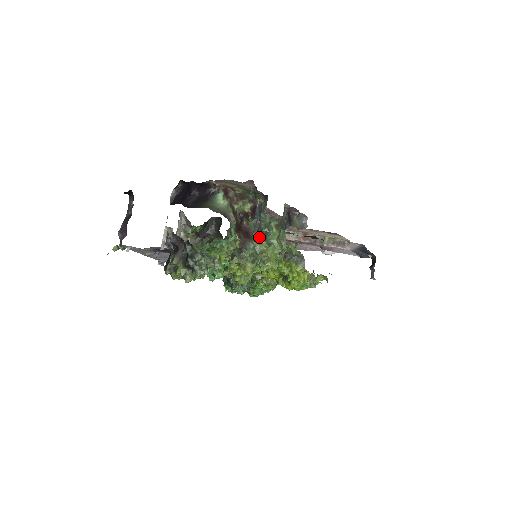
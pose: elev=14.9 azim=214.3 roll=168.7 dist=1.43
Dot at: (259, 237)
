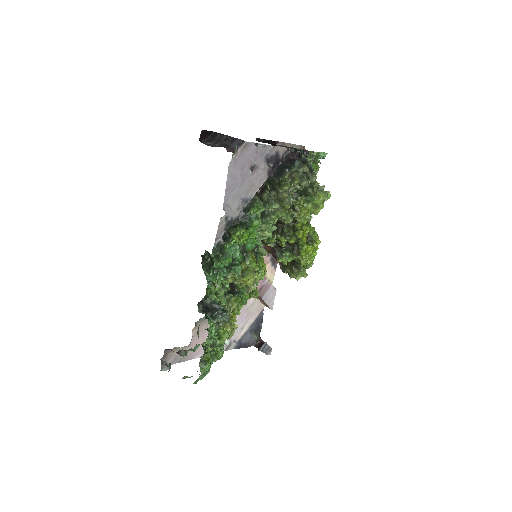
Dot at: occluded
